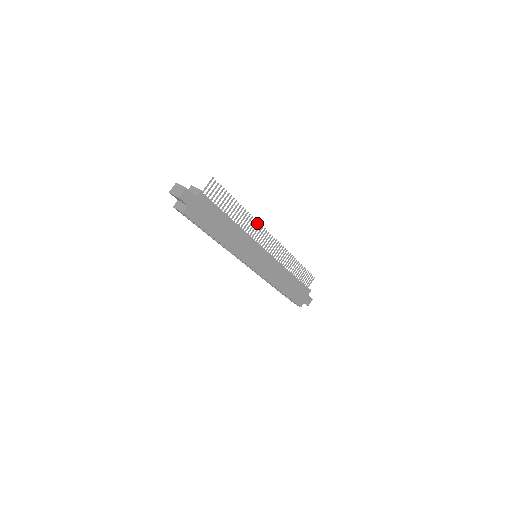
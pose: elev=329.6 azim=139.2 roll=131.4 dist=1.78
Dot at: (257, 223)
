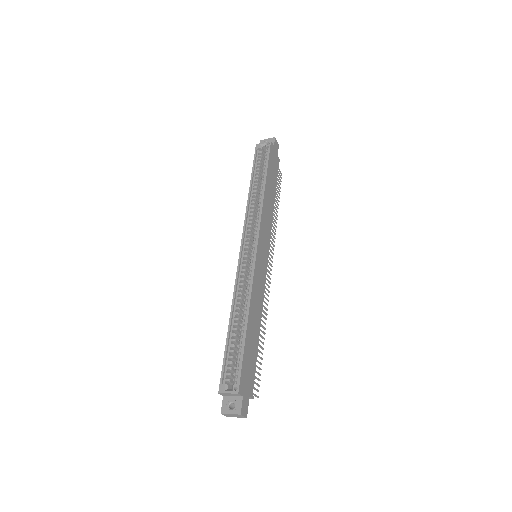
Dot at: (273, 241)
